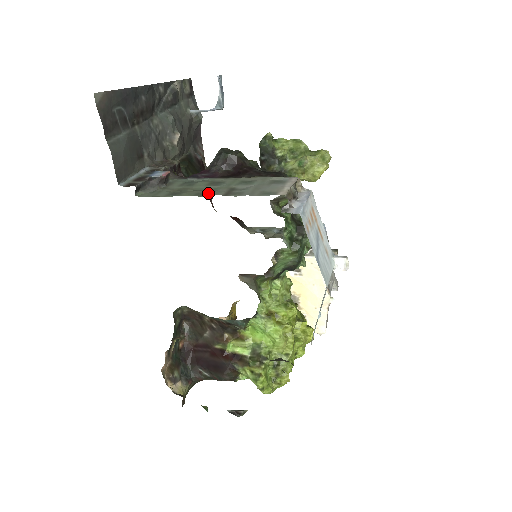
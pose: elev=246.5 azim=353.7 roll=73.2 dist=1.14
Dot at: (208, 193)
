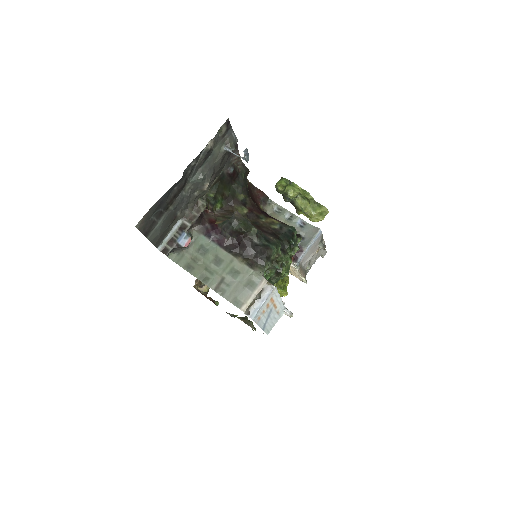
Dot at: (207, 278)
